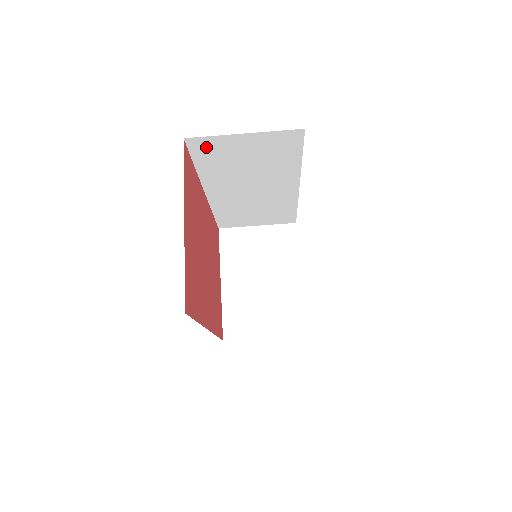
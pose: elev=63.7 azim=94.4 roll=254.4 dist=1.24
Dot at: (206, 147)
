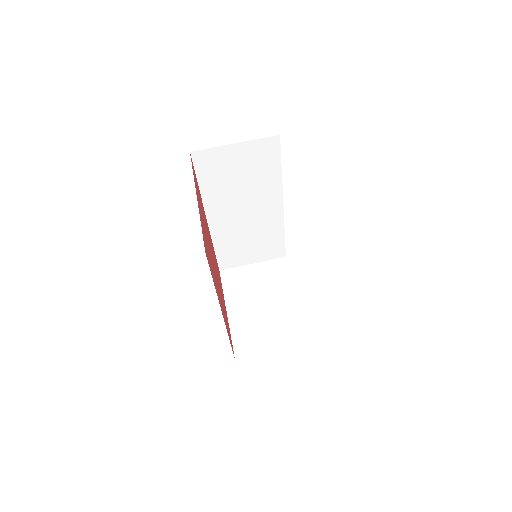
Dot at: (207, 161)
